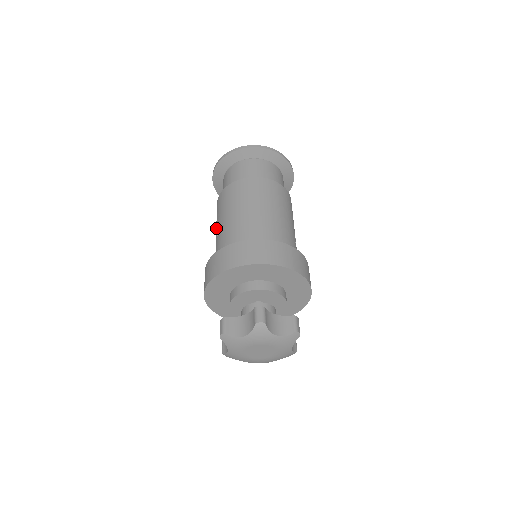
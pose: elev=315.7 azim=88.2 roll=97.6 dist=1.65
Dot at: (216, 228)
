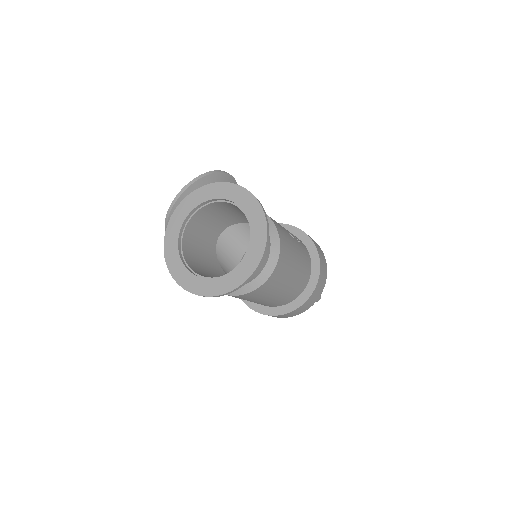
Dot at: occluded
